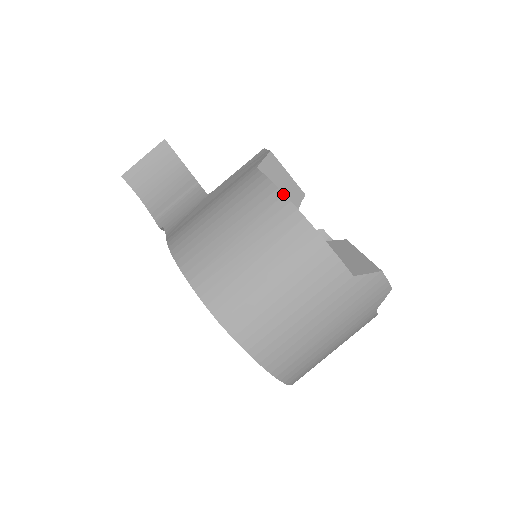
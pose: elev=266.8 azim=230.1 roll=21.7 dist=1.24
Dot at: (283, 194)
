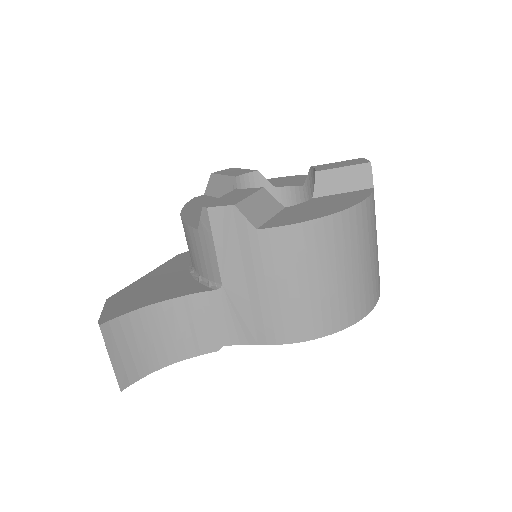
Dot at: (322, 218)
